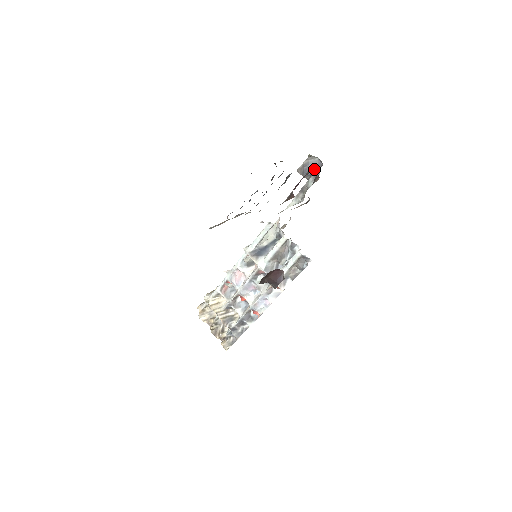
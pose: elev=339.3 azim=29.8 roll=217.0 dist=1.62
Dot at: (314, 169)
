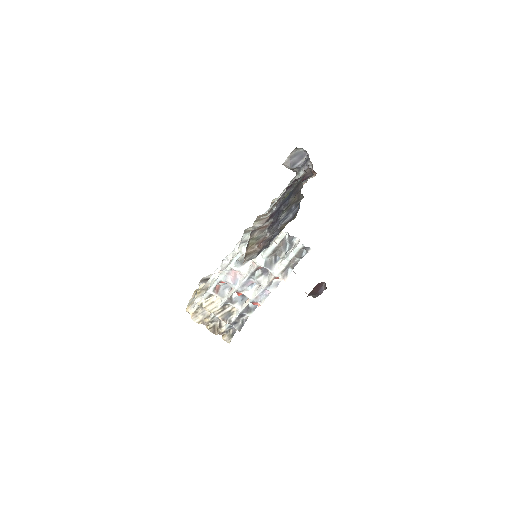
Dot at: (300, 160)
